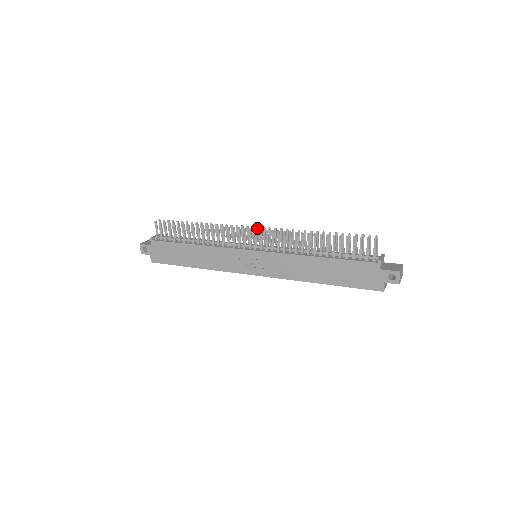
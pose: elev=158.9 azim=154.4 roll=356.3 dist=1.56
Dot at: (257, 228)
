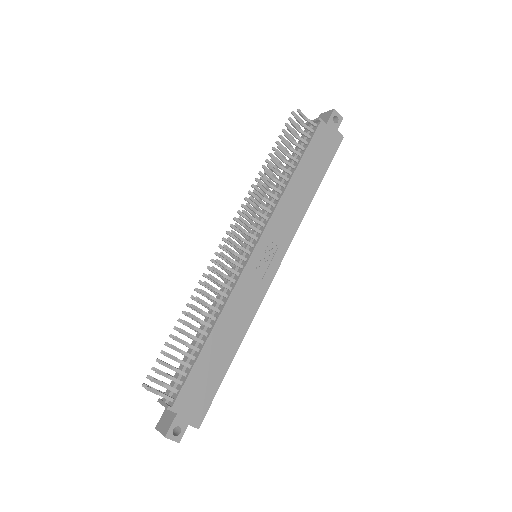
Dot at: (227, 234)
